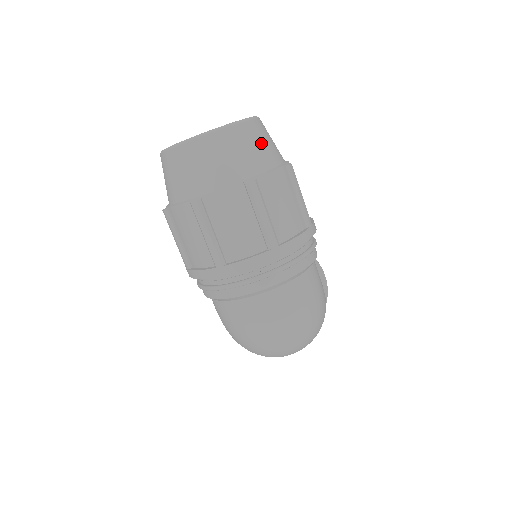
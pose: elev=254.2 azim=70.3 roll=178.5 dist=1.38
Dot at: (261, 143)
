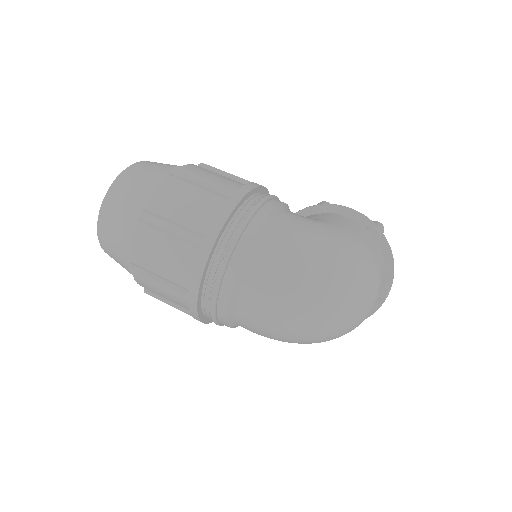
Dot at: (140, 179)
